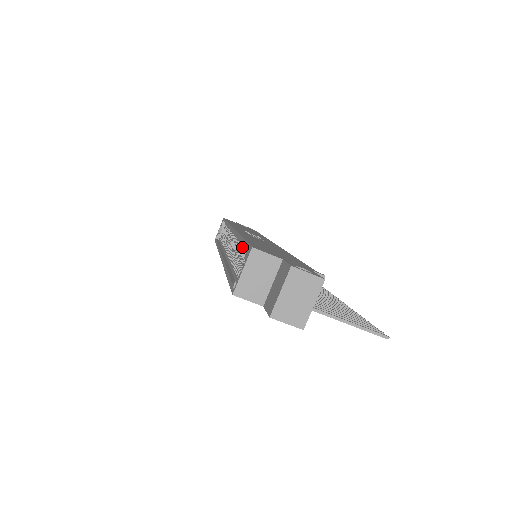
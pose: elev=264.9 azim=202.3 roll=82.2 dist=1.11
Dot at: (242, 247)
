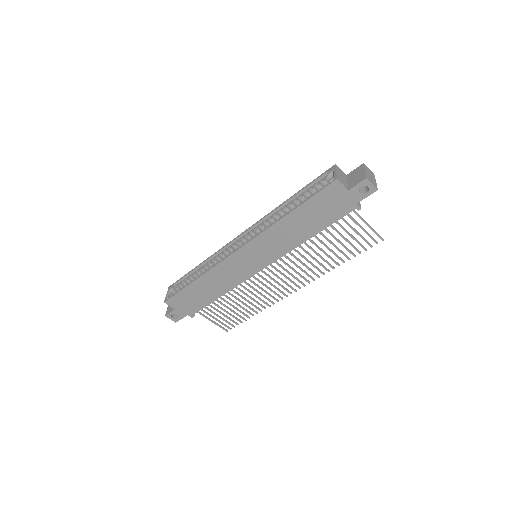
Dot at: (293, 202)
